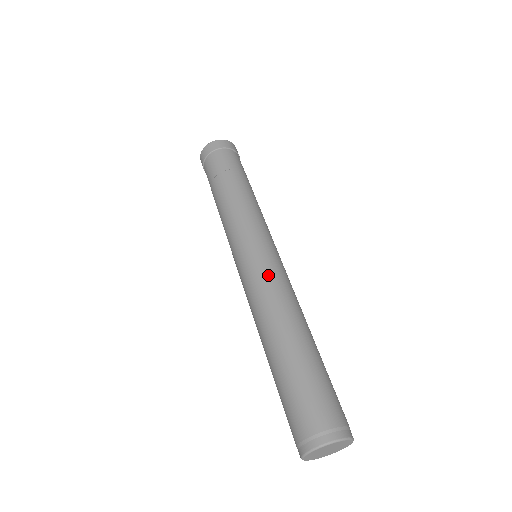
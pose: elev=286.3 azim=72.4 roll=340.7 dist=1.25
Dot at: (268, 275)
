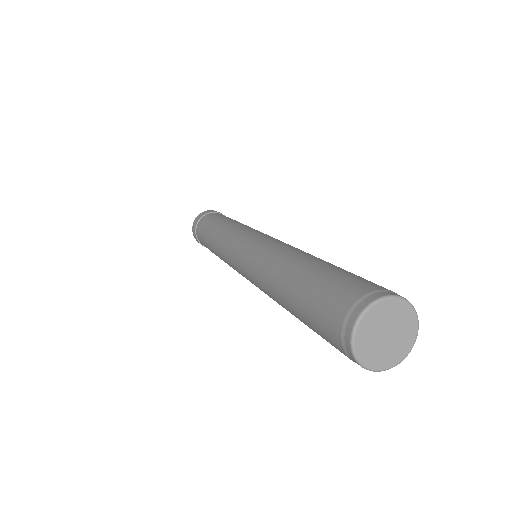
Dot at: (267, 242)
